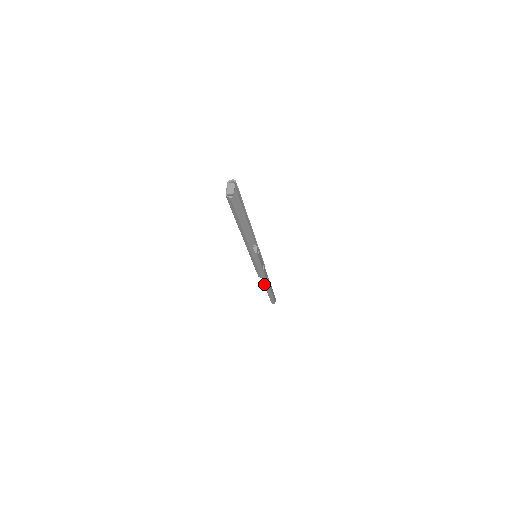
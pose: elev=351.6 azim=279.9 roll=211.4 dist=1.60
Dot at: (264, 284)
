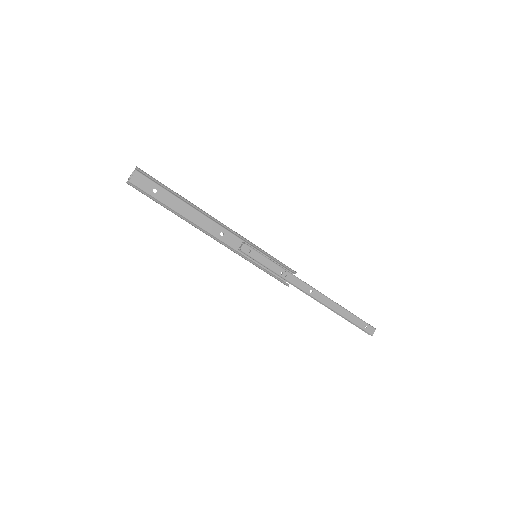
Dot at: (313, 298)
